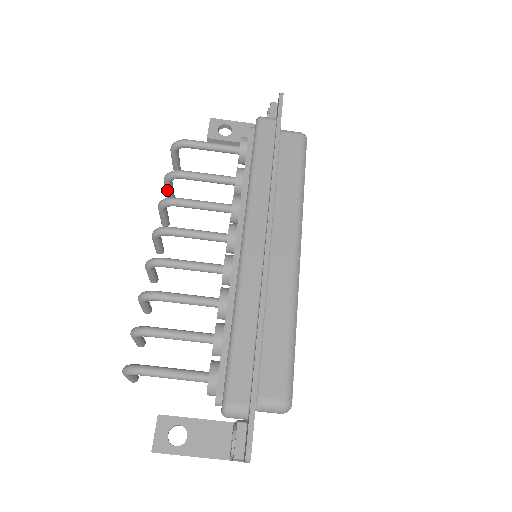
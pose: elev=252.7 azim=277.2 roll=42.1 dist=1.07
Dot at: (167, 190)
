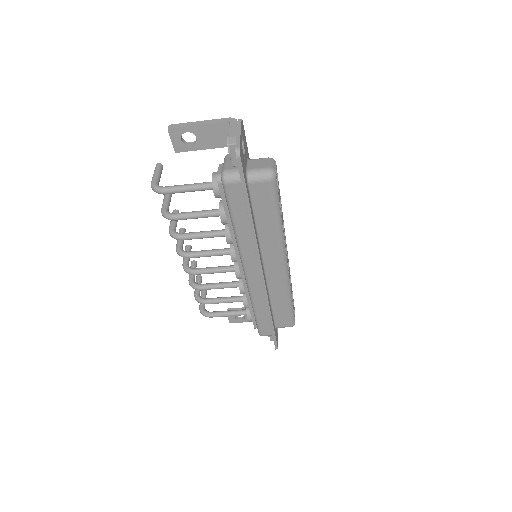
Dot at: occluded
